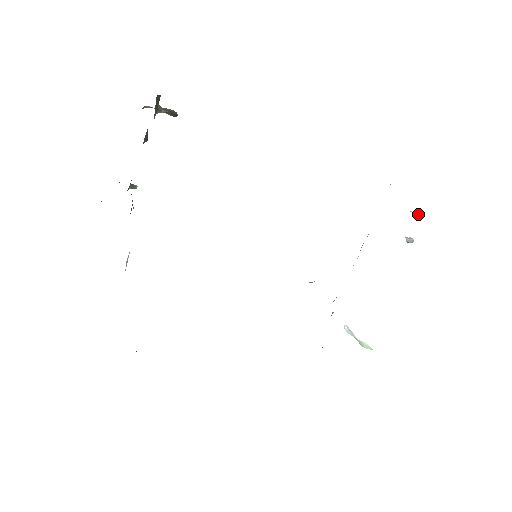
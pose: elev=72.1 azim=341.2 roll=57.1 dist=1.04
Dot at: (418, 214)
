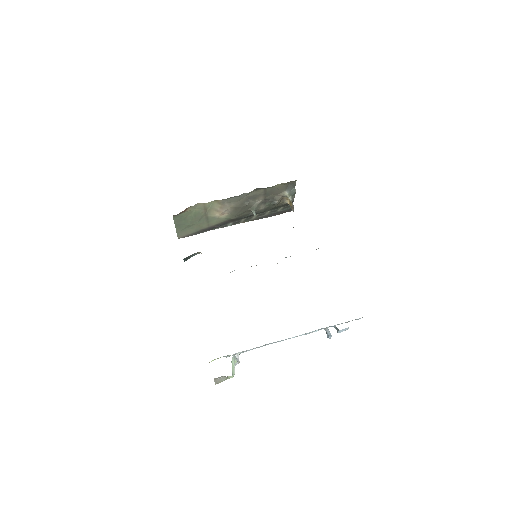
Dot at: occluded
